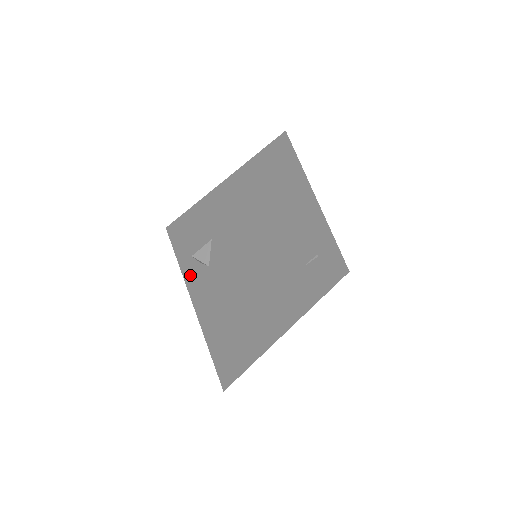
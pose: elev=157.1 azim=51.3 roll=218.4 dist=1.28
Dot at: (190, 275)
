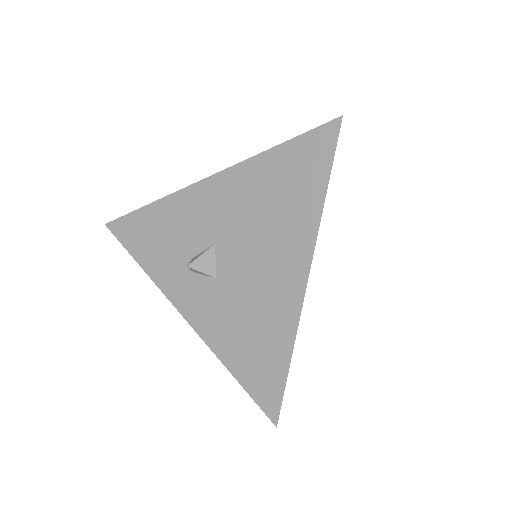
Dot at: (177, 289)
